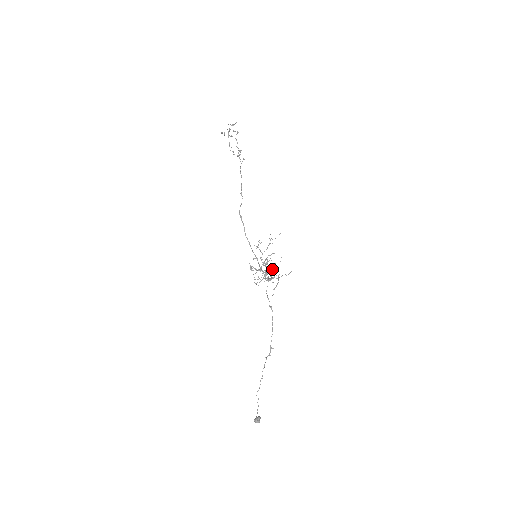
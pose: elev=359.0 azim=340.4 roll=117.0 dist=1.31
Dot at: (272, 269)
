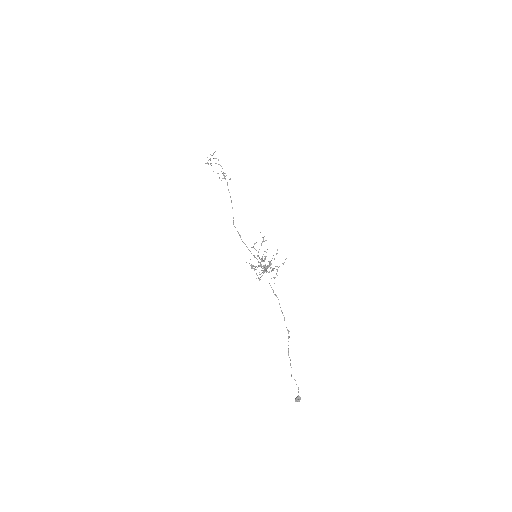
Dot at: (270, 262)
